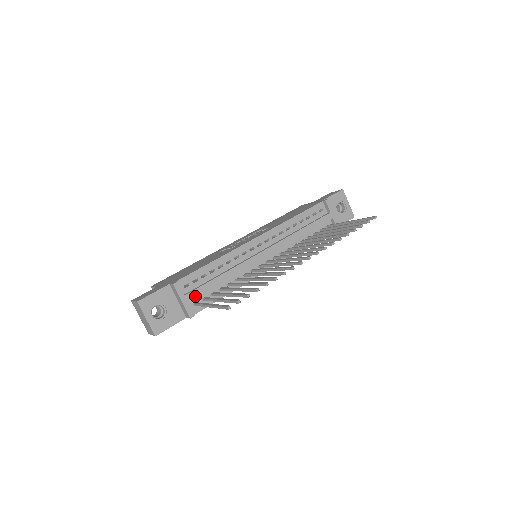
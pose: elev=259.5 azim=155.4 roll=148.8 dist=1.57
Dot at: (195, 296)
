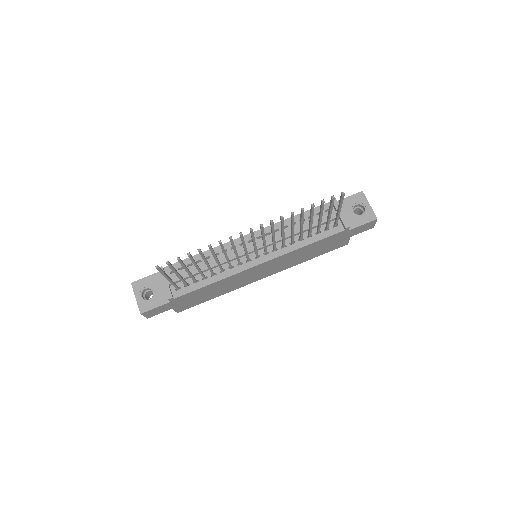
Dot at: (176, 280)
